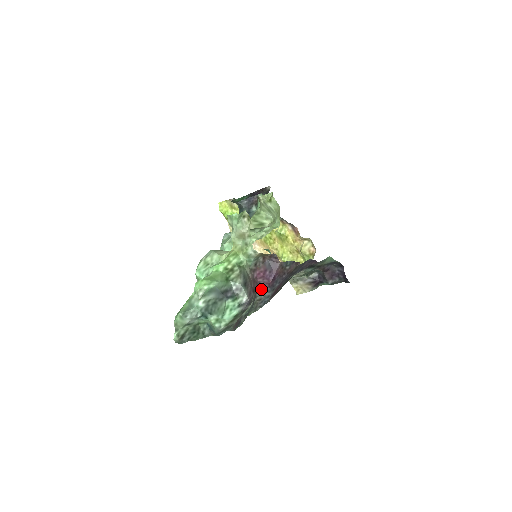
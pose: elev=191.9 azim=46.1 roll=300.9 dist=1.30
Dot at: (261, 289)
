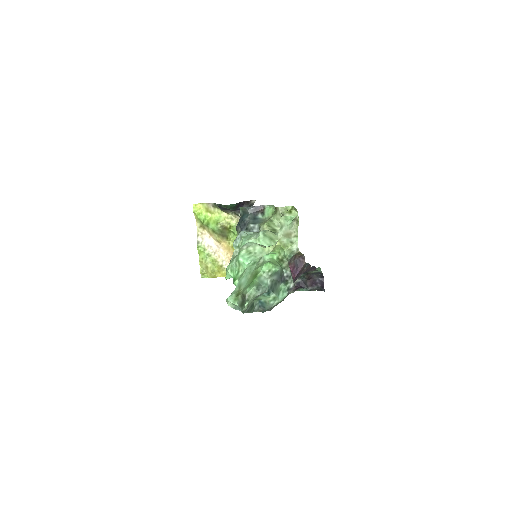
Dot at: occluded
